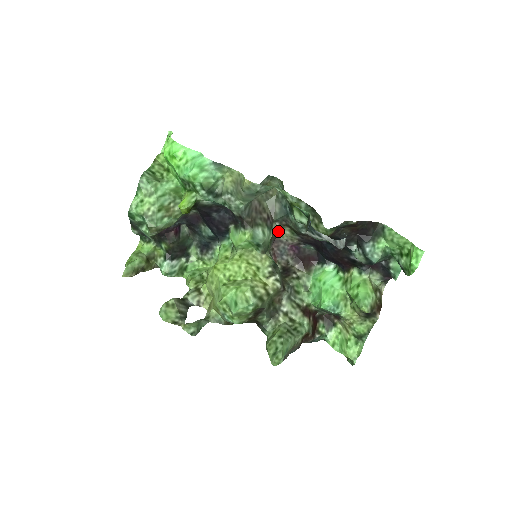
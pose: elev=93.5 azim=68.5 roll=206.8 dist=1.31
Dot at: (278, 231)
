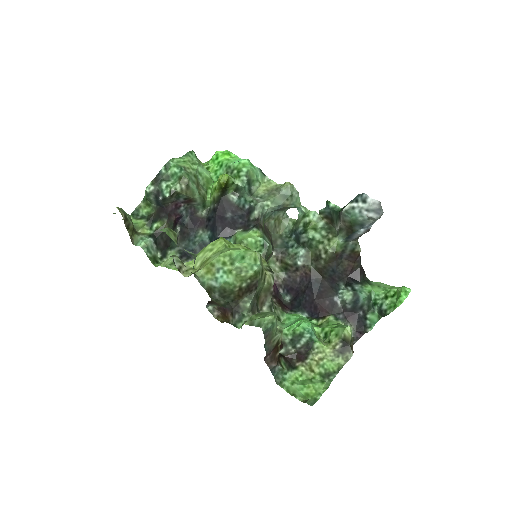
Dot at: (269, 264)
